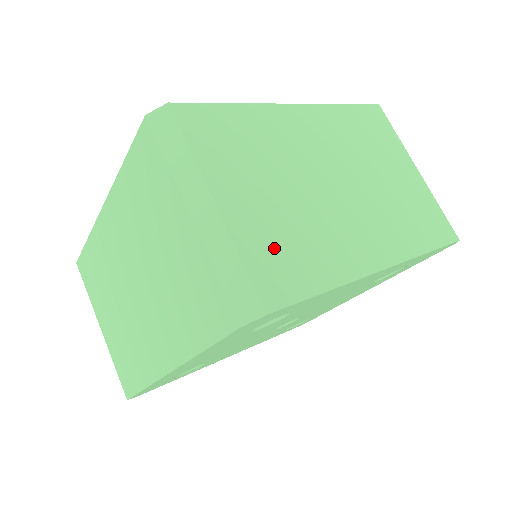
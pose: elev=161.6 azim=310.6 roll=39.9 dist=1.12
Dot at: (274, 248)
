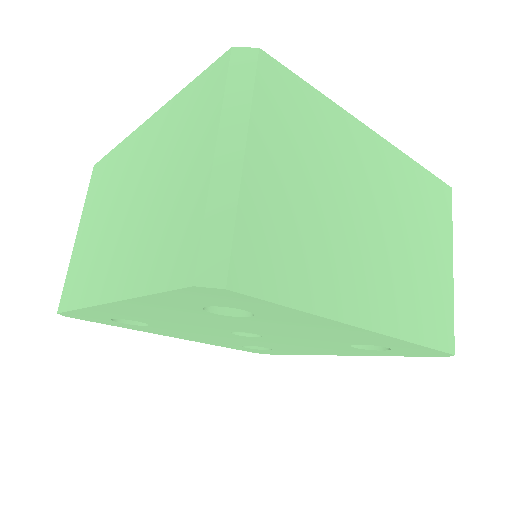
Dot at: (274, 236)
